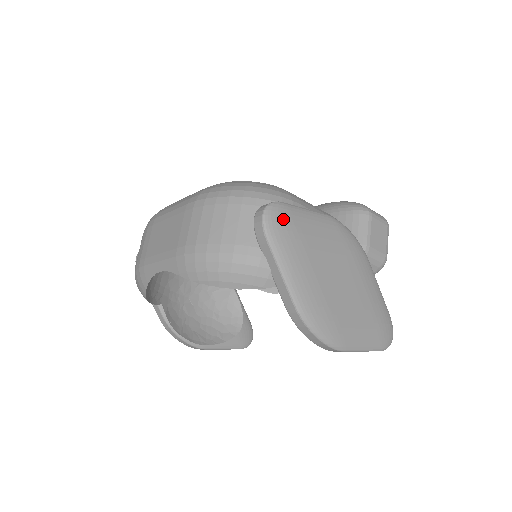
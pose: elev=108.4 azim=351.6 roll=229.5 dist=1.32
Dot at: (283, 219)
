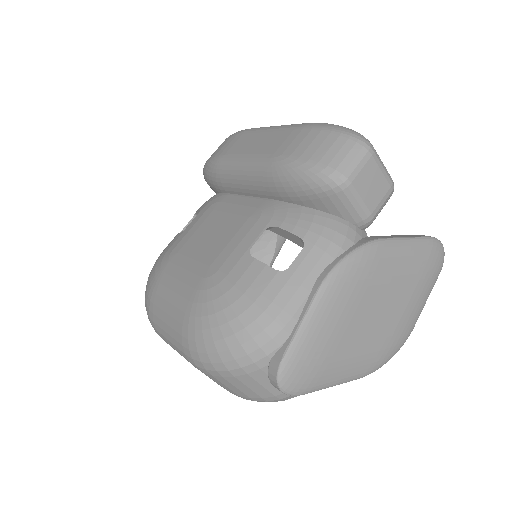
Dot at: (299, 373)
